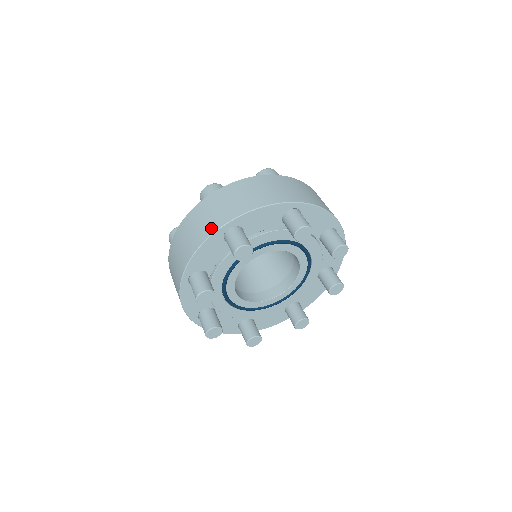
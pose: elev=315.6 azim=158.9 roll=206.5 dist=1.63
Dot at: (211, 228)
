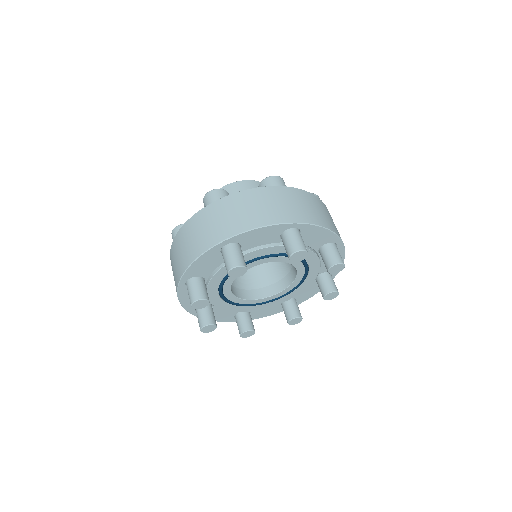
Dot at: (282, 217)
